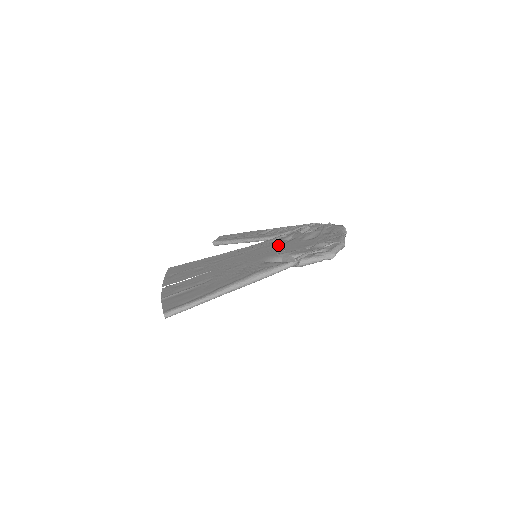
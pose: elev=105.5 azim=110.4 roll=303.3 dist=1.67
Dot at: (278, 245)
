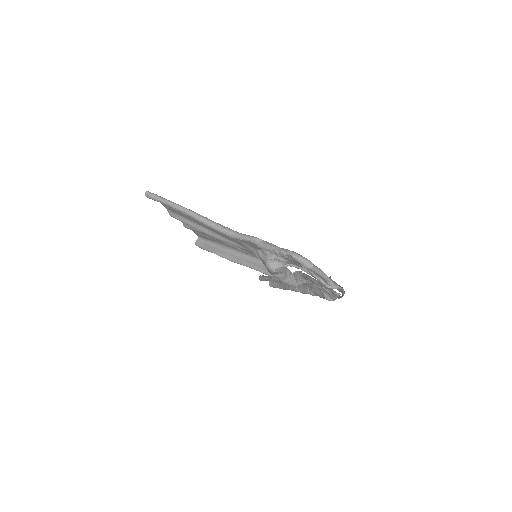
Dot at: occluded
